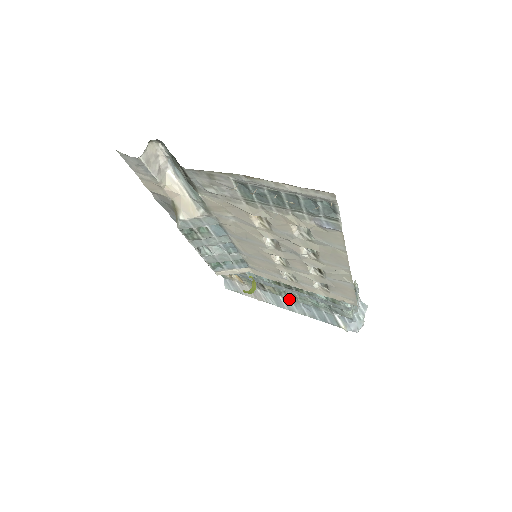
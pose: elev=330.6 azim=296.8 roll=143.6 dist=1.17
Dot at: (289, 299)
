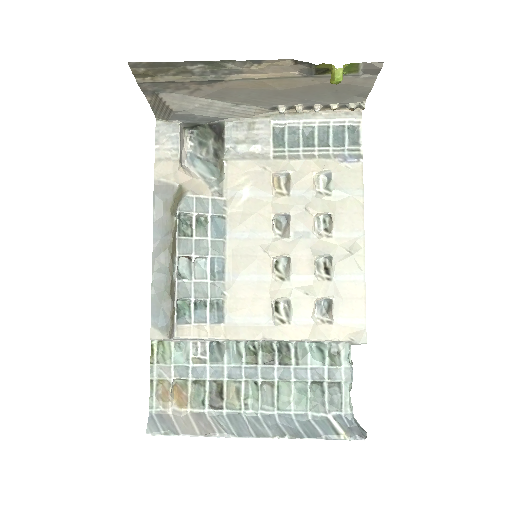
Dot at: (257, 415)
